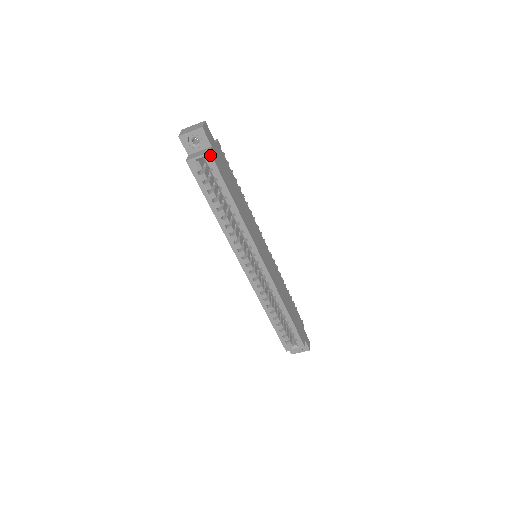
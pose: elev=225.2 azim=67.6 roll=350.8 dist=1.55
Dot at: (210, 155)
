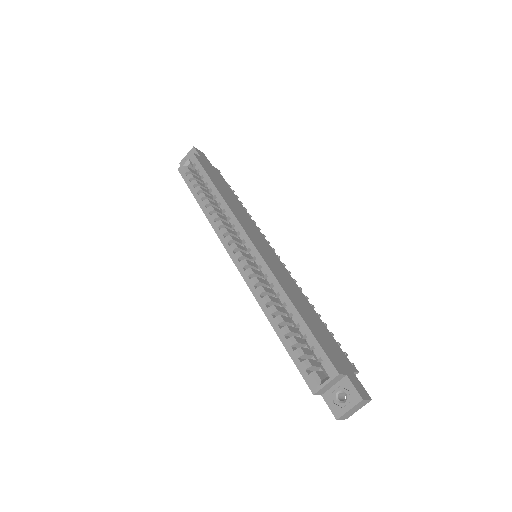
Dot at: (193, 155)
